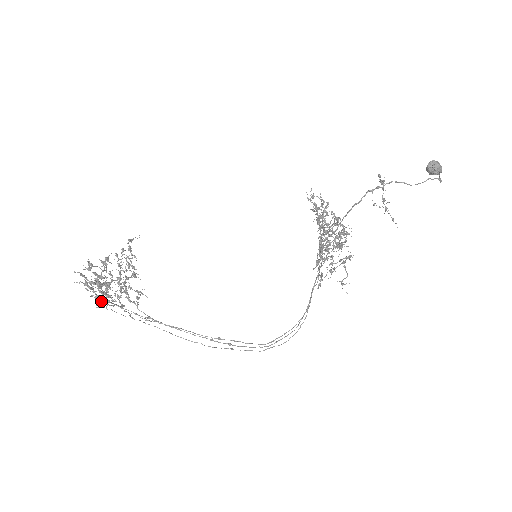
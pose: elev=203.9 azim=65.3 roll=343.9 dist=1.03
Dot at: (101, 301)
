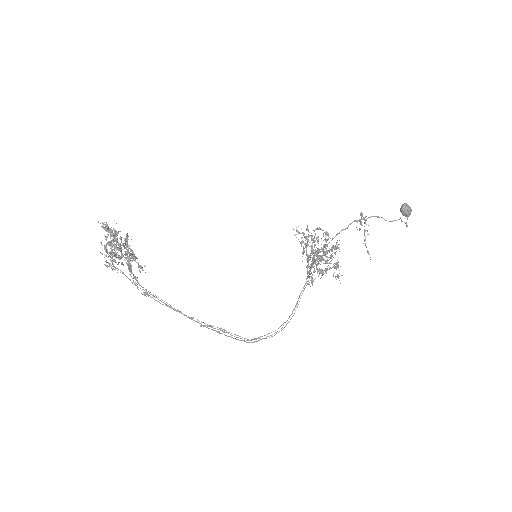
Dot at: (107, 262)
